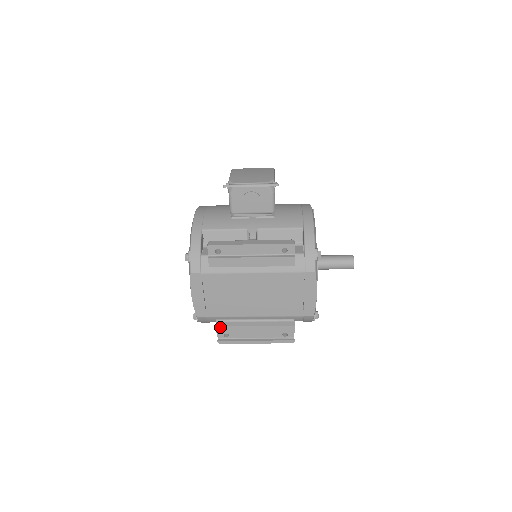
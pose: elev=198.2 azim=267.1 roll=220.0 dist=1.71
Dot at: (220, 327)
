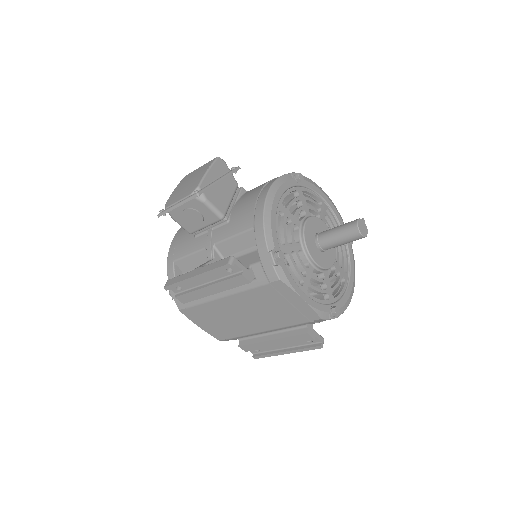
Dot at: (243, 346)
